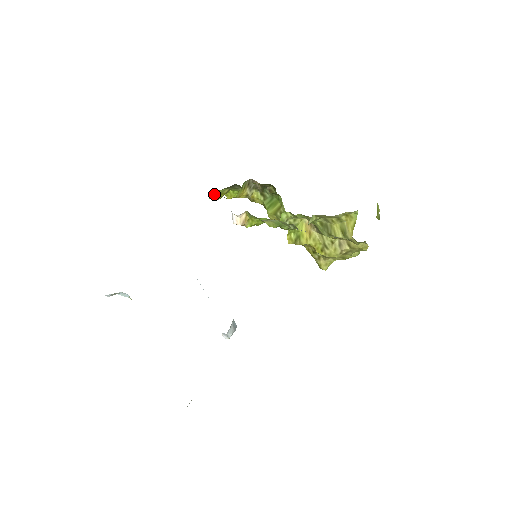
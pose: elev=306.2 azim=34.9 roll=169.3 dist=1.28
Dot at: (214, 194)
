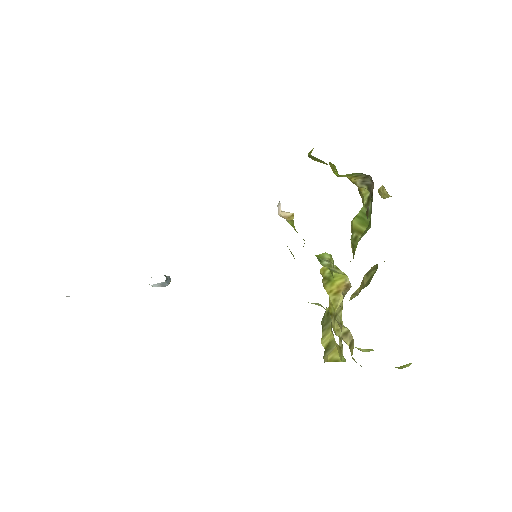
Dot at: (309, 153)
